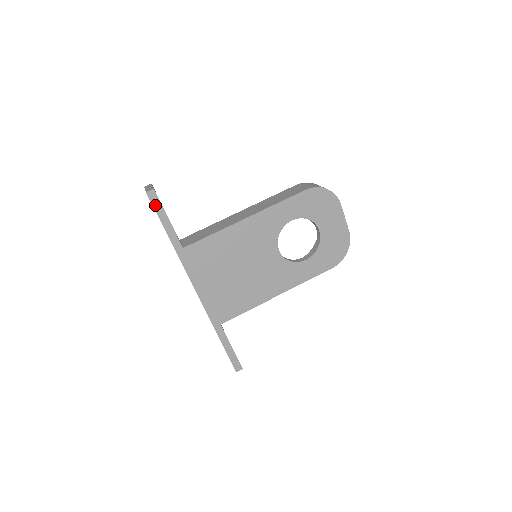
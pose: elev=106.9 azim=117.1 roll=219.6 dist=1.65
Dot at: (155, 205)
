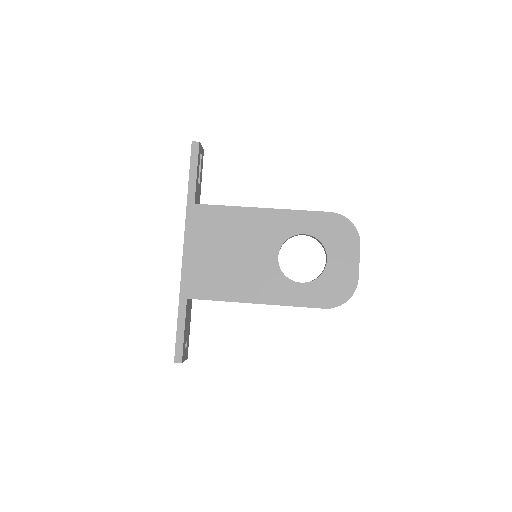
Dot at: (193, 155)
